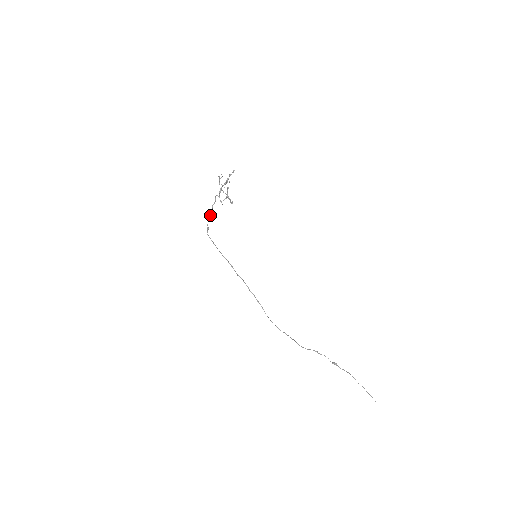
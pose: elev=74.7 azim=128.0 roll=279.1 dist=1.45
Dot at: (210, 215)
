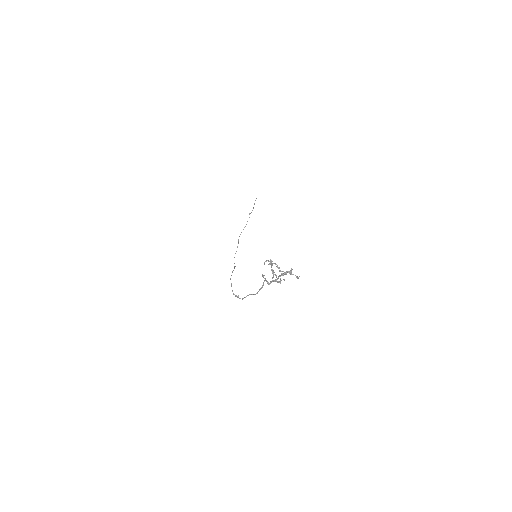
Dot at: occluded
